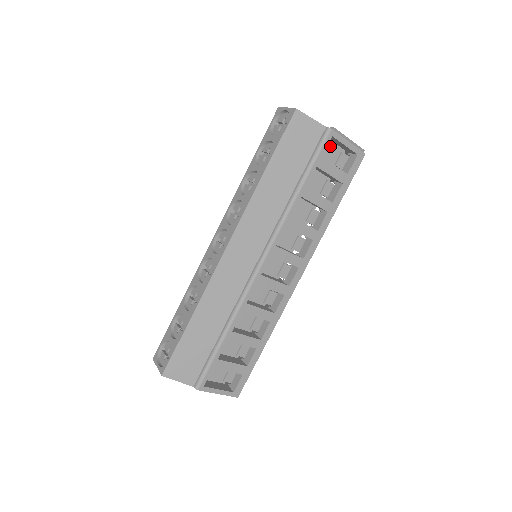
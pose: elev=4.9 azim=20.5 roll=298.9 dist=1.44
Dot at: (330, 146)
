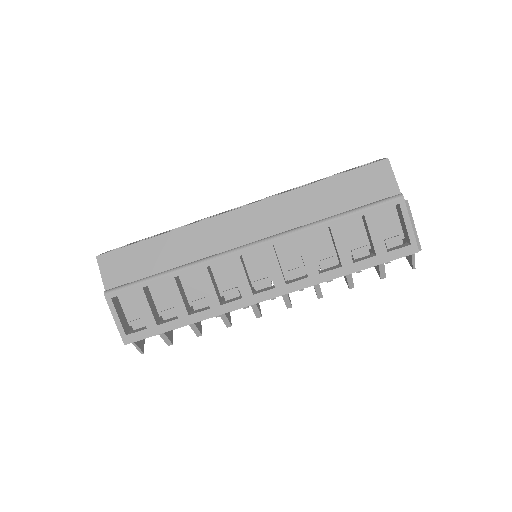
Dot at: (394, 219)
